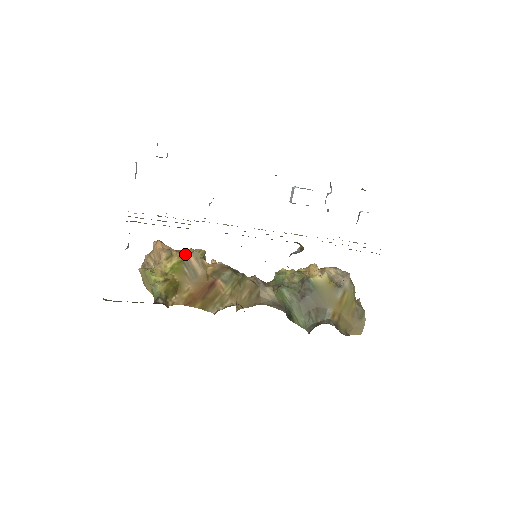
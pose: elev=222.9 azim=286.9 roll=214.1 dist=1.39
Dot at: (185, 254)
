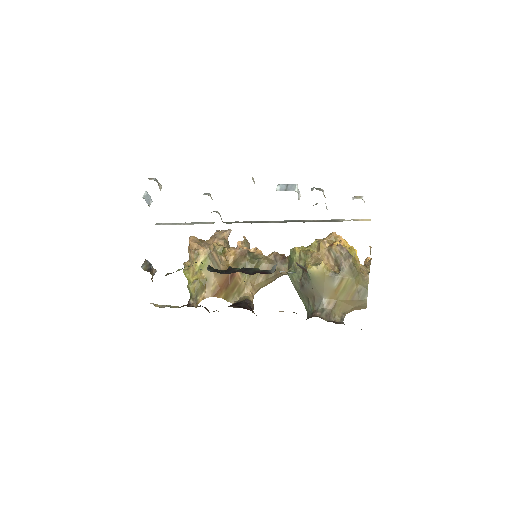
Dot at: (211, 248)
